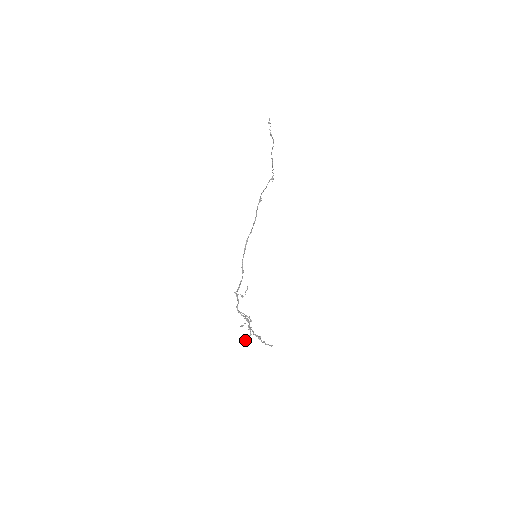
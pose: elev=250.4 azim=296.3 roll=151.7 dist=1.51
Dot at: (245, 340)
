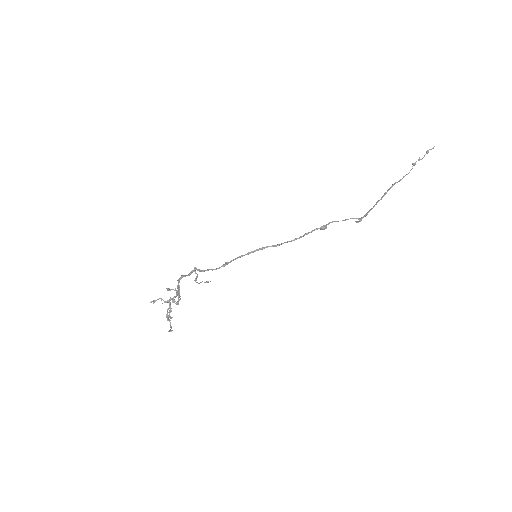
Dot at: (157, 299)
